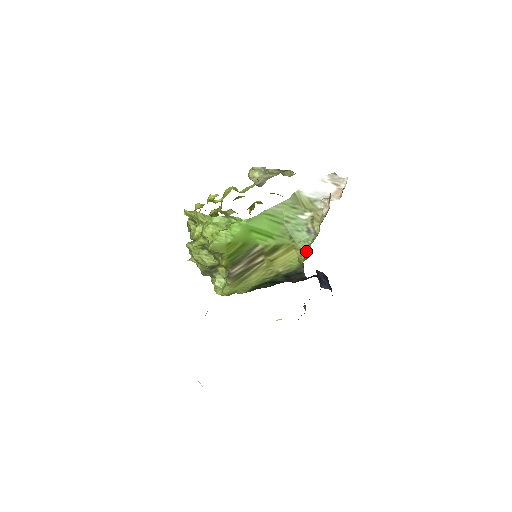
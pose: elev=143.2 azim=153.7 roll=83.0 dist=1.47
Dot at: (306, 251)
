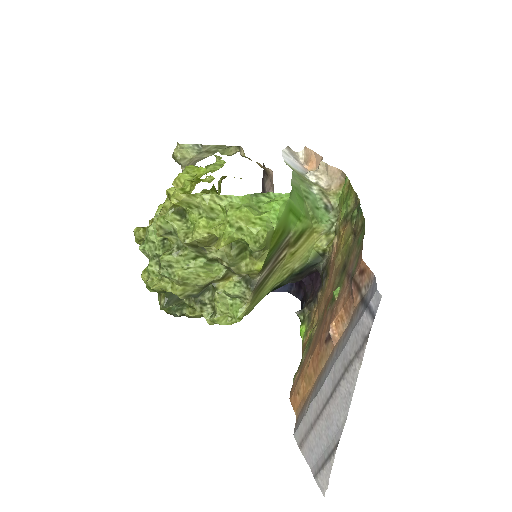
Dot at: (328, 232)
